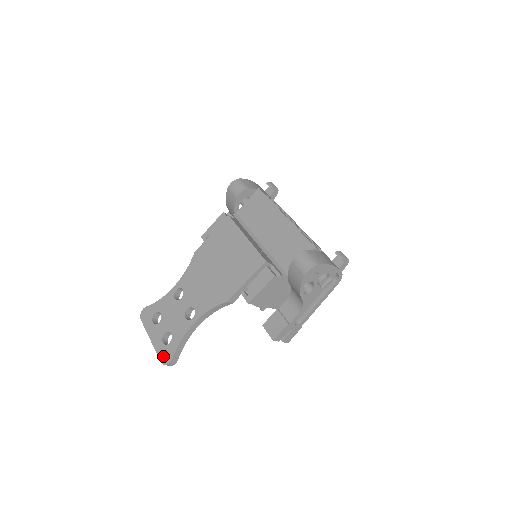
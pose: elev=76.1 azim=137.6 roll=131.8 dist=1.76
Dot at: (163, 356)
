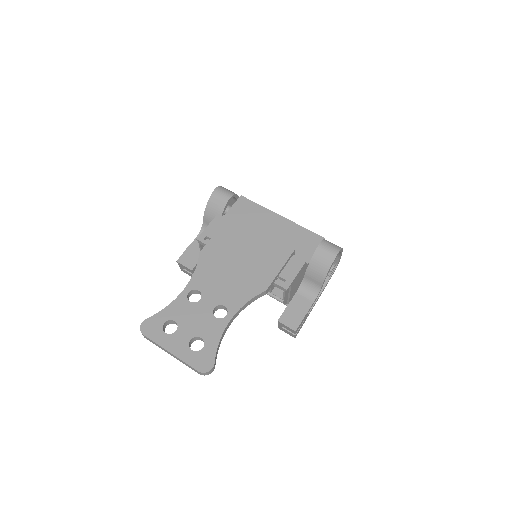
Dot at: (199, 364)
